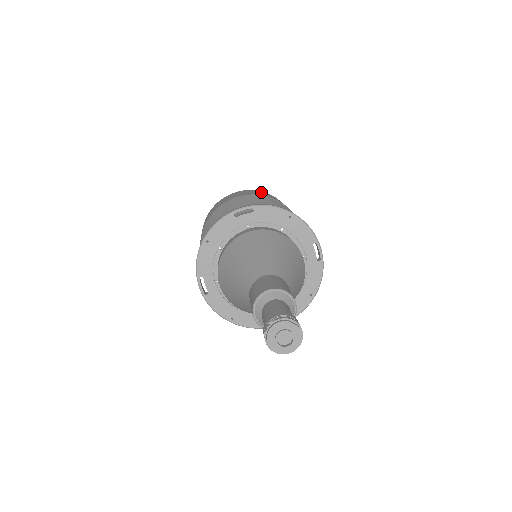
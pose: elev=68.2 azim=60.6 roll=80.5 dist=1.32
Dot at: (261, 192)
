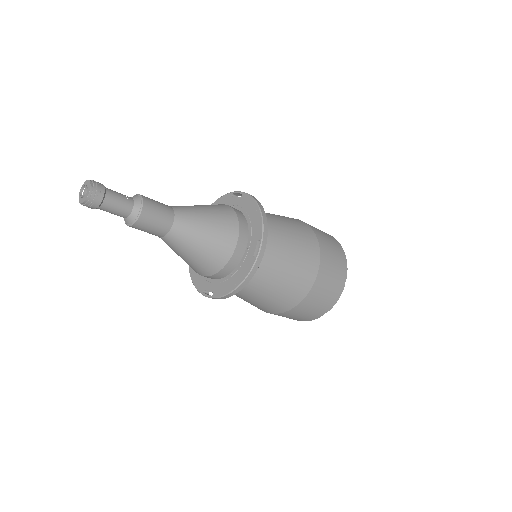
Dot at: occluded
